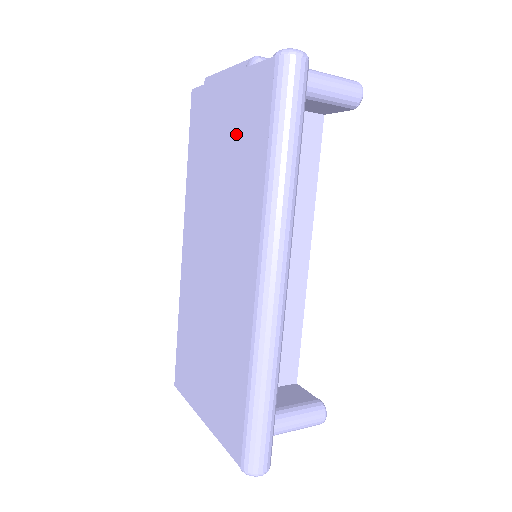
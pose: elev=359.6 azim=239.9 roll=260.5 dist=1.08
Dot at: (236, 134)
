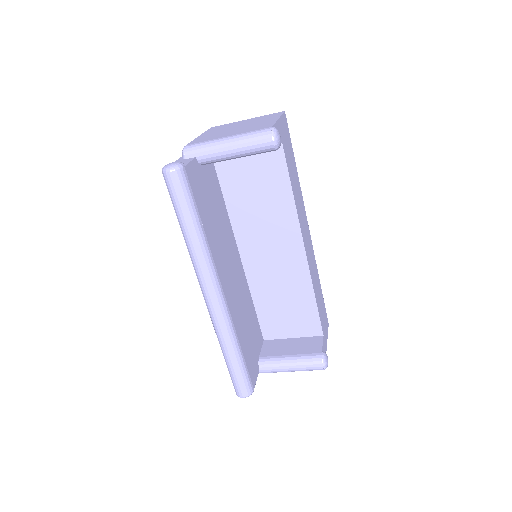
Dot at: occluded
